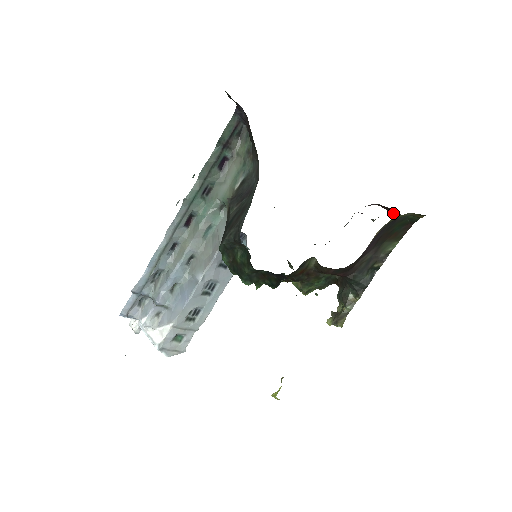
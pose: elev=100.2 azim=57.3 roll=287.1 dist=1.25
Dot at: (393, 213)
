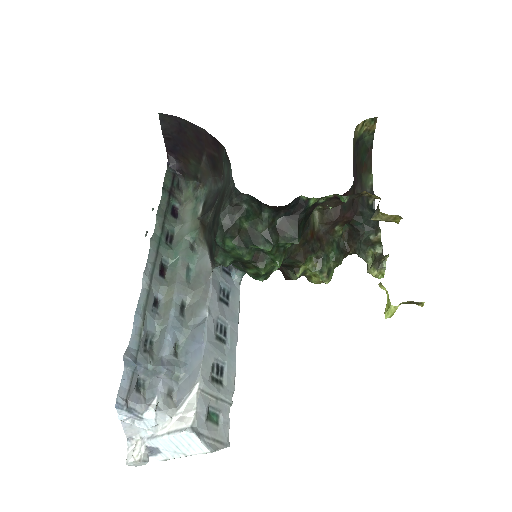
Dot at: occluded
